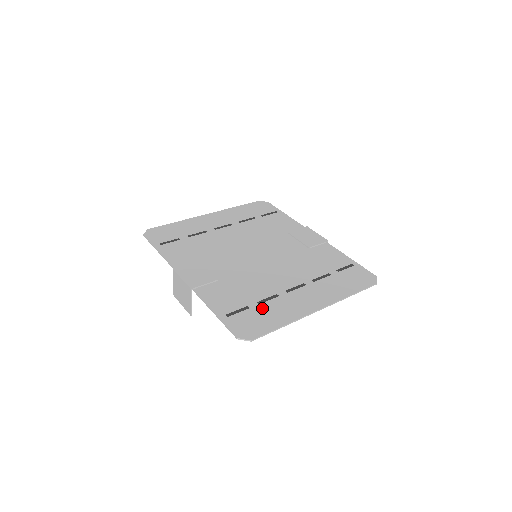
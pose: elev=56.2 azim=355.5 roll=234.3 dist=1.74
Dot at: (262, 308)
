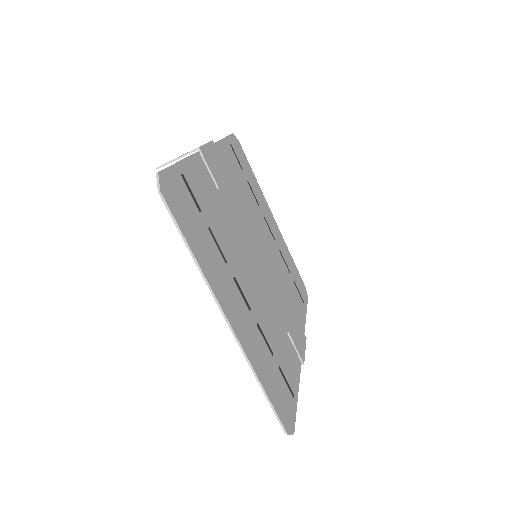
Dot at: (205, 231)
